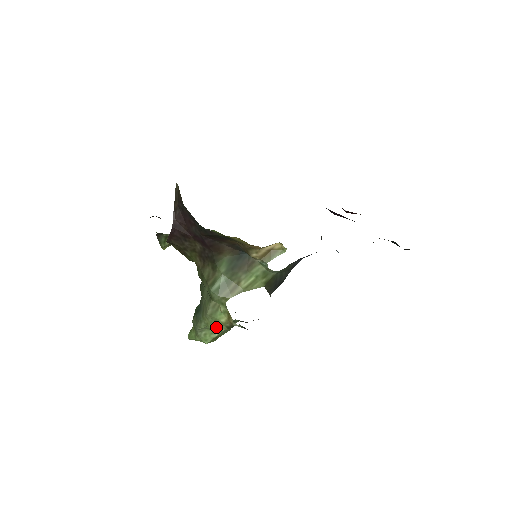
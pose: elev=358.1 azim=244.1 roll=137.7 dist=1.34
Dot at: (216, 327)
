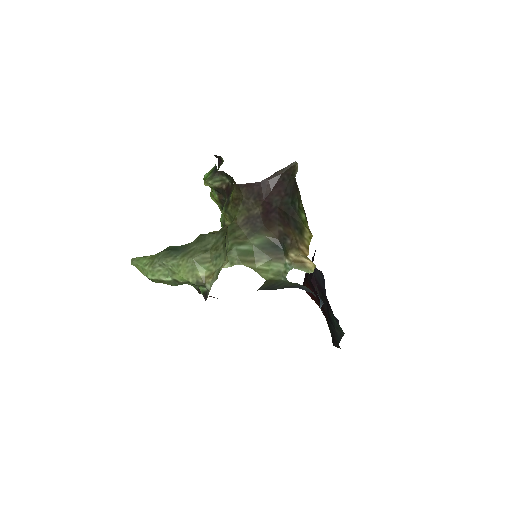
Dot at: (186, 274)
